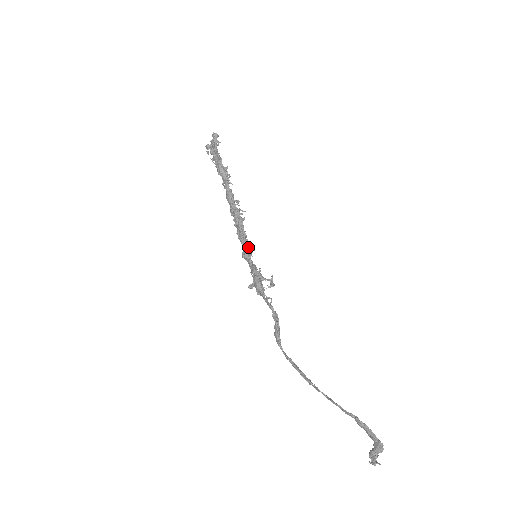
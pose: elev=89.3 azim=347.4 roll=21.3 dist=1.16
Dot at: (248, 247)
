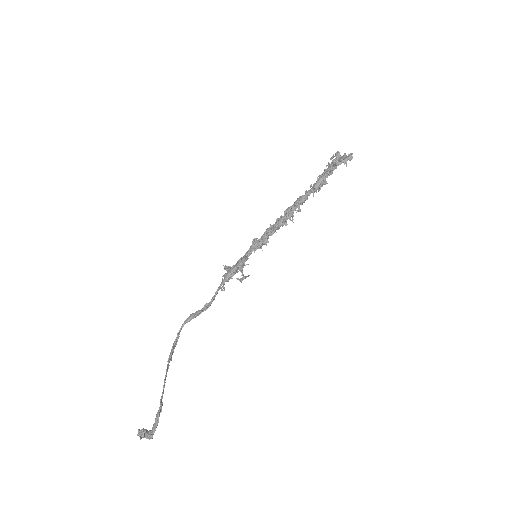
Dot at: (261, 244)
